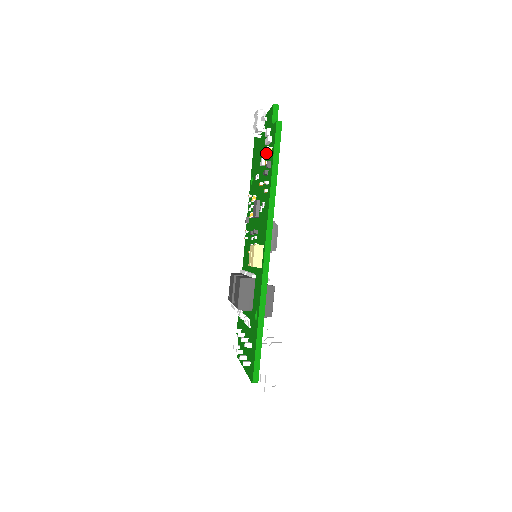
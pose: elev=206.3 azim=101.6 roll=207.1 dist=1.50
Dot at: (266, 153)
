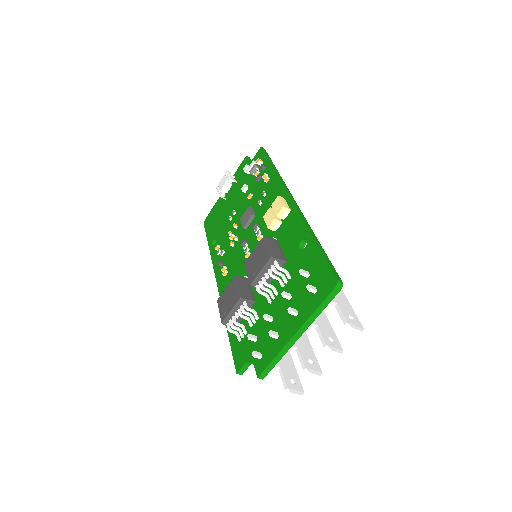
Dot at: (259, 161)
